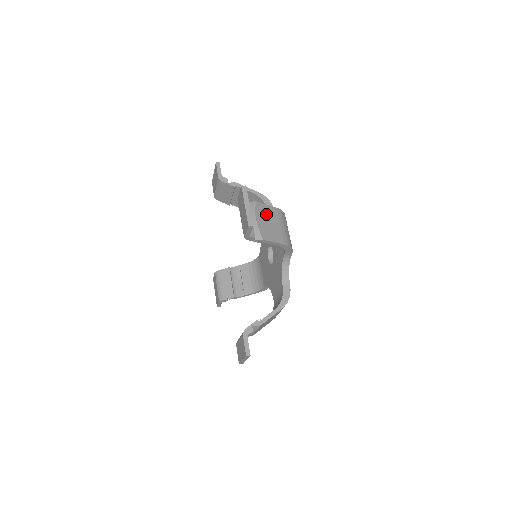
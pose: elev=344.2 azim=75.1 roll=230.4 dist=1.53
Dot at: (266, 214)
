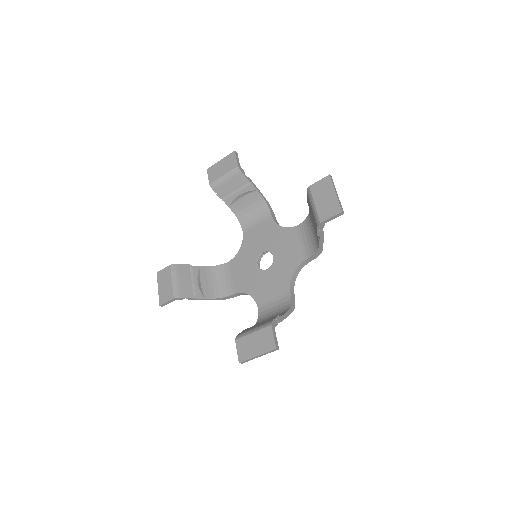
Dot at: occluded
